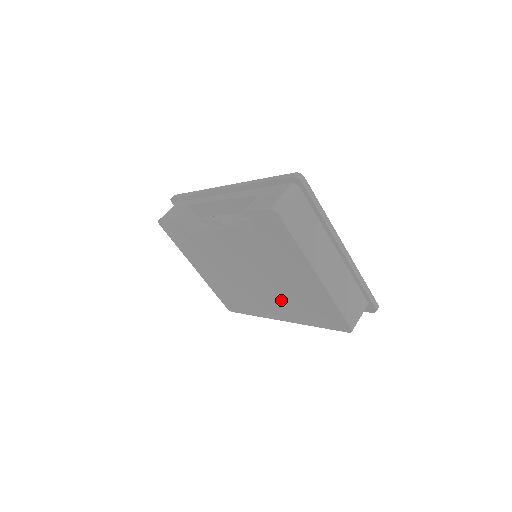
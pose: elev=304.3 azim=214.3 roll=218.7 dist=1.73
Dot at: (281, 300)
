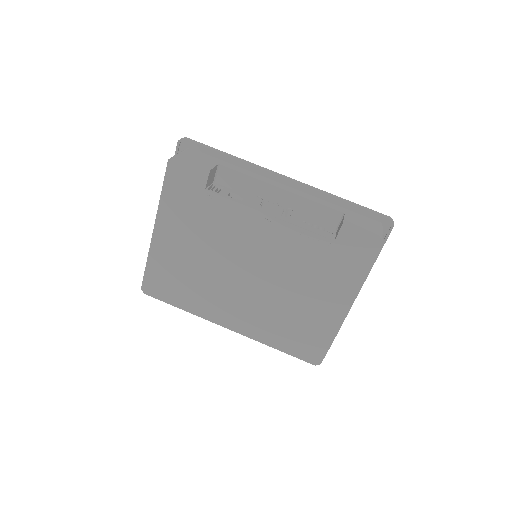
Dot at: (261, 311)
